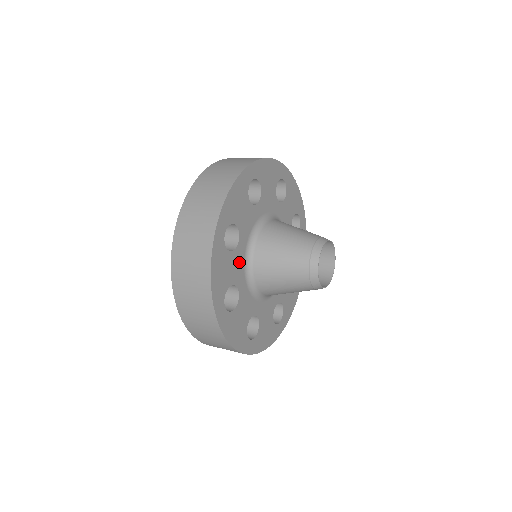
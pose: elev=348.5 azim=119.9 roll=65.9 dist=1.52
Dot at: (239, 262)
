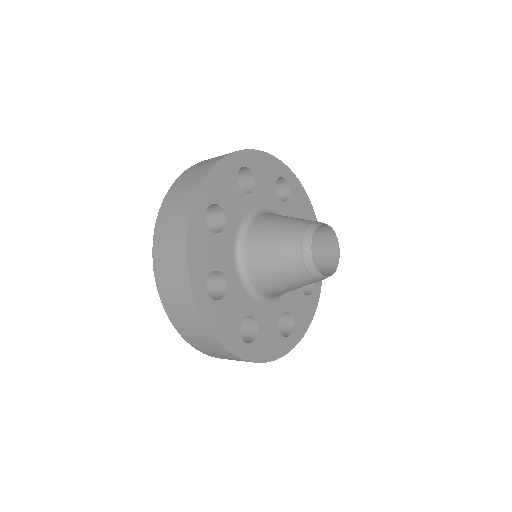
Dot at: (238, 294)
